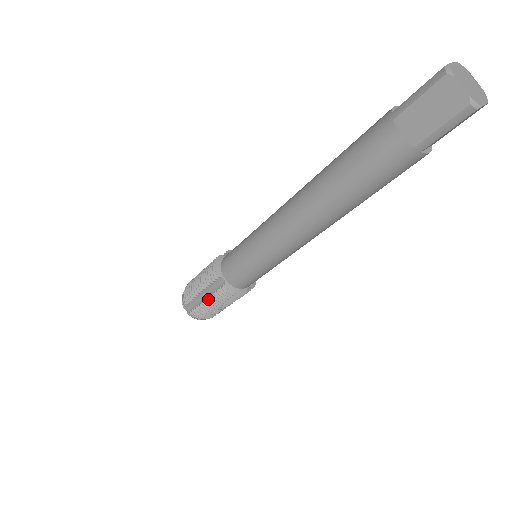
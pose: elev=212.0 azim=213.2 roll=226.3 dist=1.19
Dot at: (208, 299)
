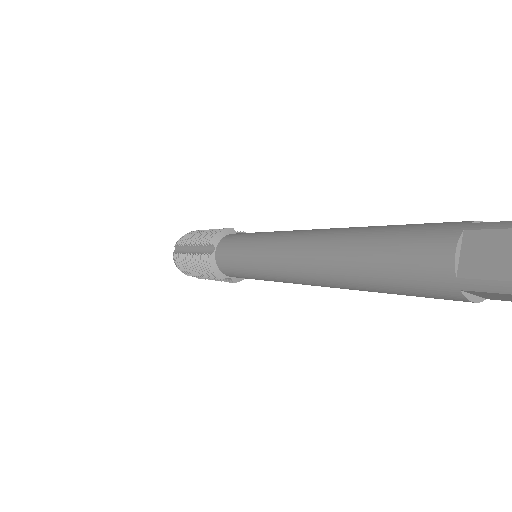
Dot at: (192, 255)
